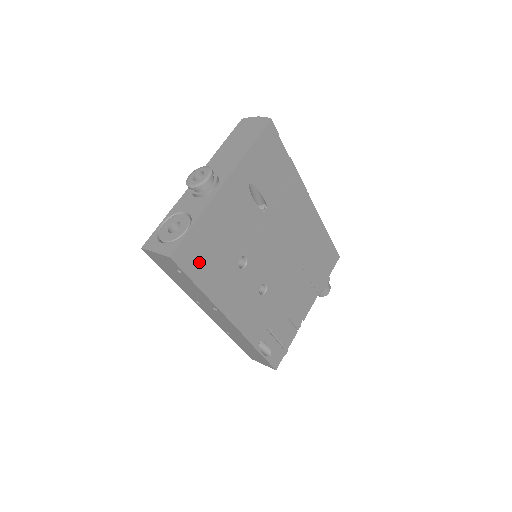
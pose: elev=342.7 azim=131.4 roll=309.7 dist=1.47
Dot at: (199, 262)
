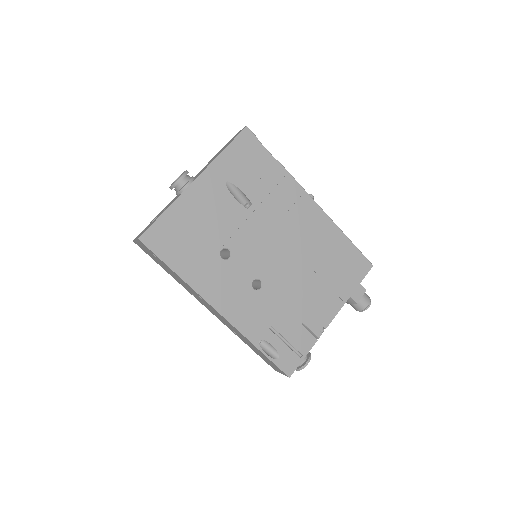
Dot at: (171, 247)
